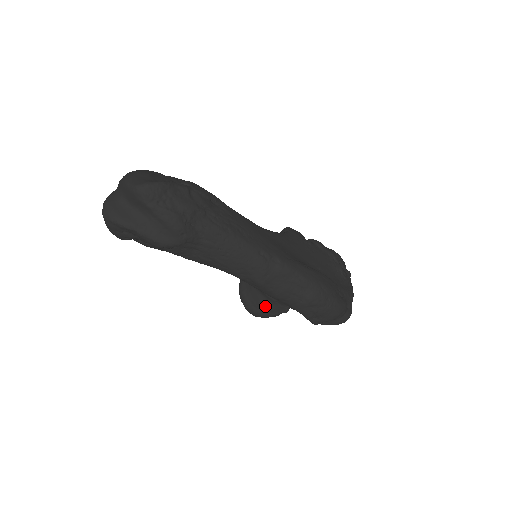
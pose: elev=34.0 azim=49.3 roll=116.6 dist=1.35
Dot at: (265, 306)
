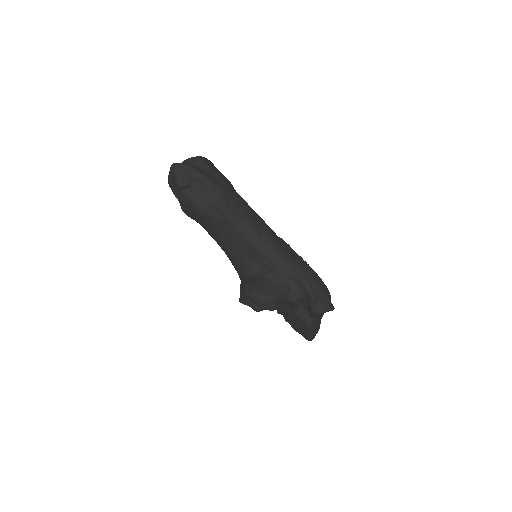
Dot at: (270, 287)
